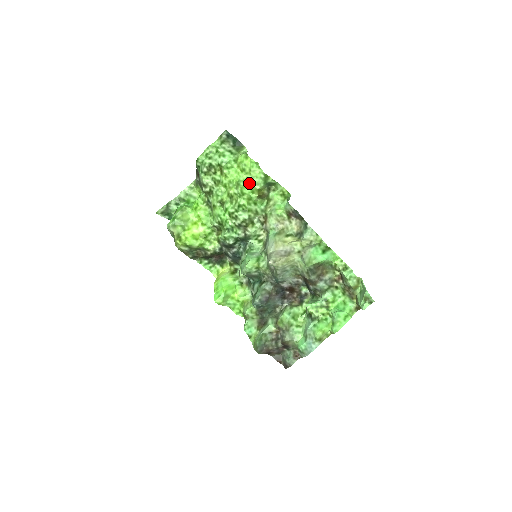
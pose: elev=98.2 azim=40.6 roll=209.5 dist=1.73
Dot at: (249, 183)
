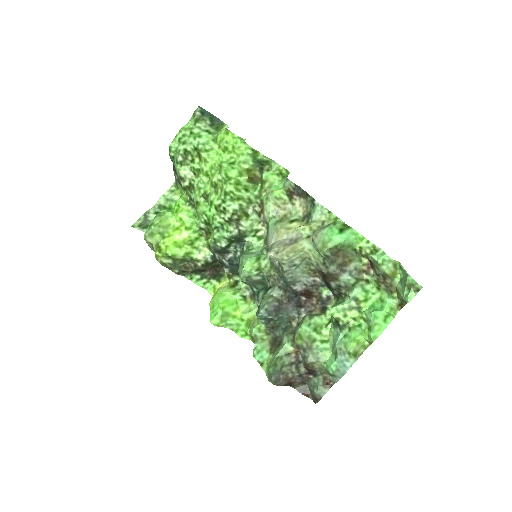
Dot at: (234, 163)
